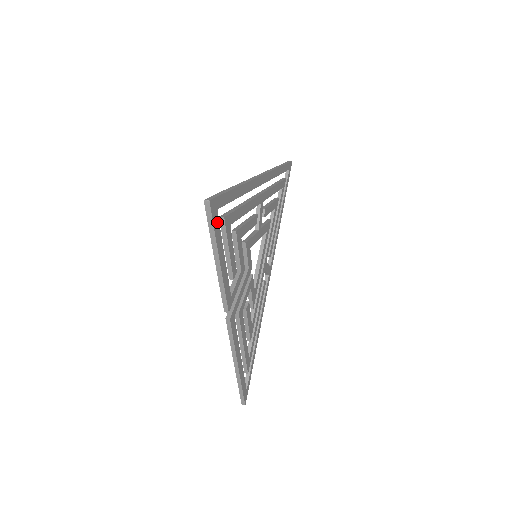
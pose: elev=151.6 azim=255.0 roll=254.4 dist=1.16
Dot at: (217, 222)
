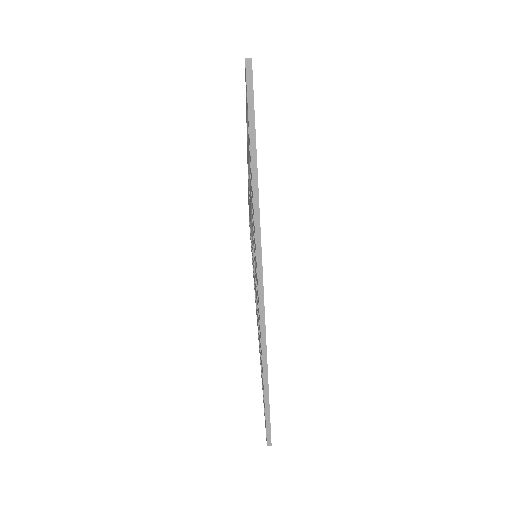
Dot at: occluded
